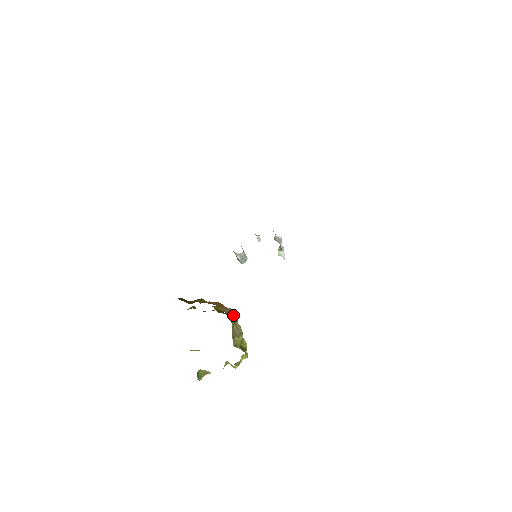
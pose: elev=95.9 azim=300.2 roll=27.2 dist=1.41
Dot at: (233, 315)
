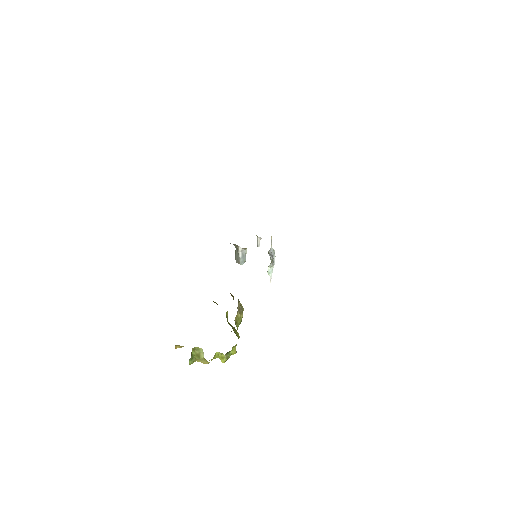
Dot at: (233, 299)
